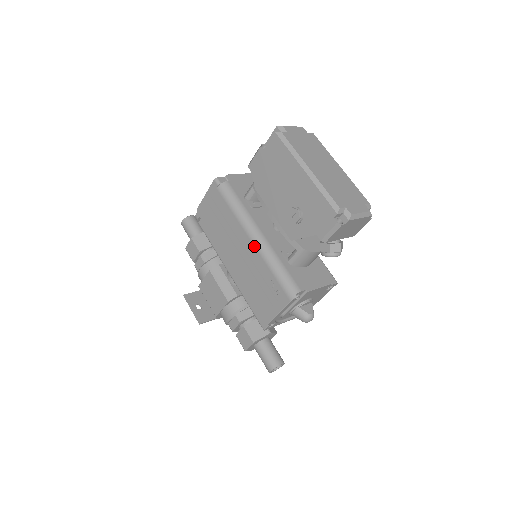
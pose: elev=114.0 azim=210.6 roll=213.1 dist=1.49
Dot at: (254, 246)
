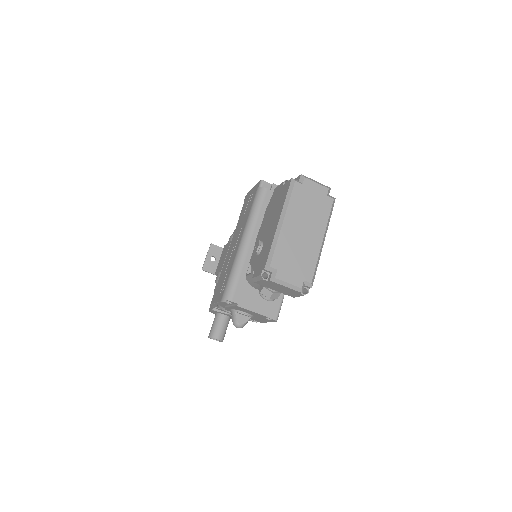
Dot at: (238, 247)
